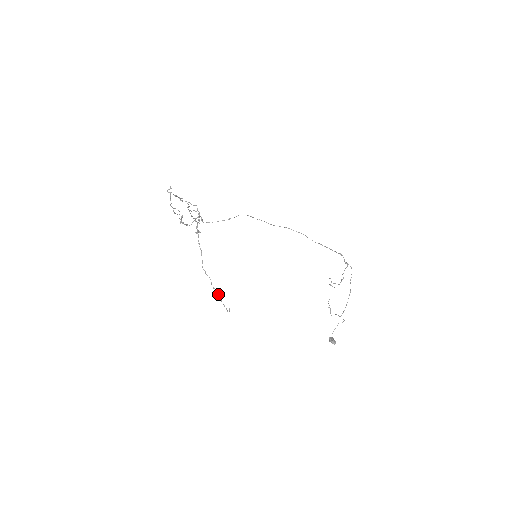
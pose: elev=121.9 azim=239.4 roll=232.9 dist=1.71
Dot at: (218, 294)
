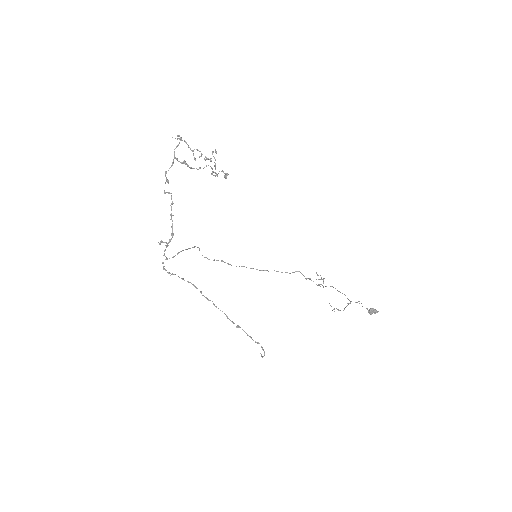
Dot at: (242, 329)
